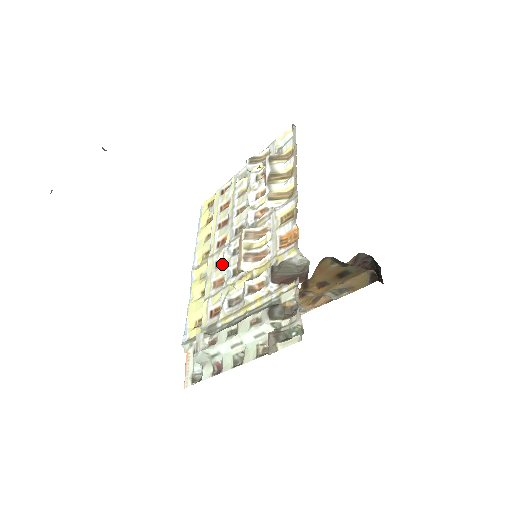
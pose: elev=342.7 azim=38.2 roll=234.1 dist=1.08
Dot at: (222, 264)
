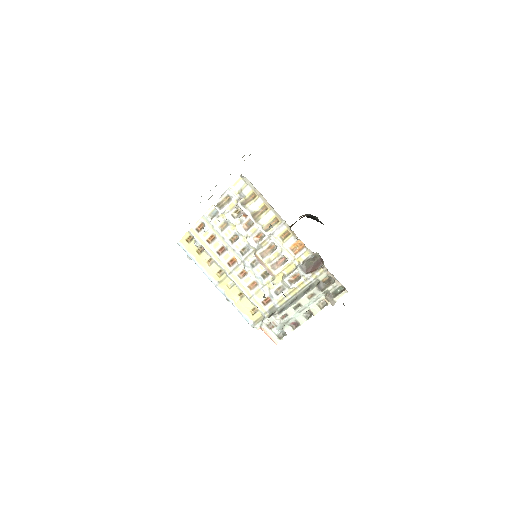
Dot at: (246, 275)
